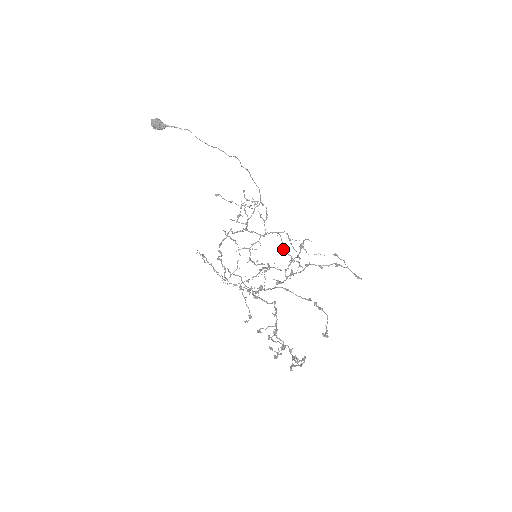
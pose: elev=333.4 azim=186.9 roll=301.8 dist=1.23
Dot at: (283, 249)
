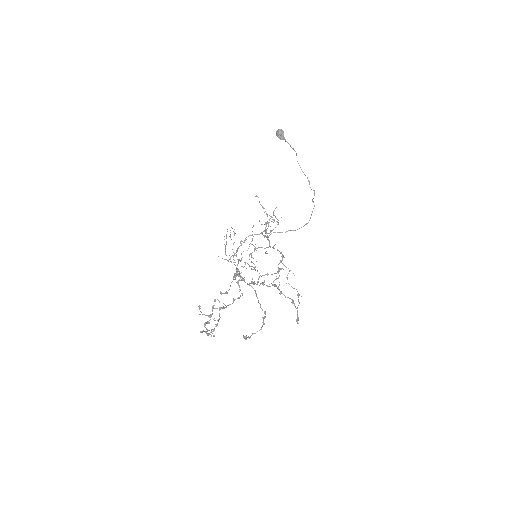
Dot at: occluded
